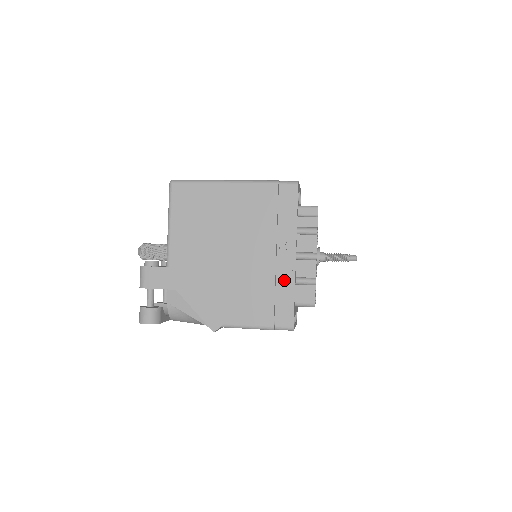
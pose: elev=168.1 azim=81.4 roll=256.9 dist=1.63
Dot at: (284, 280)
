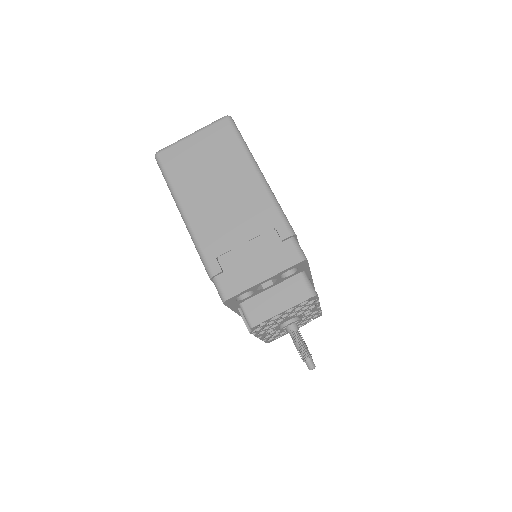
Dot at: occluded
